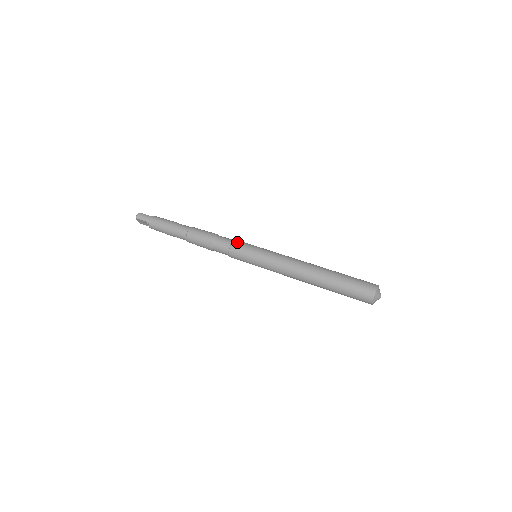
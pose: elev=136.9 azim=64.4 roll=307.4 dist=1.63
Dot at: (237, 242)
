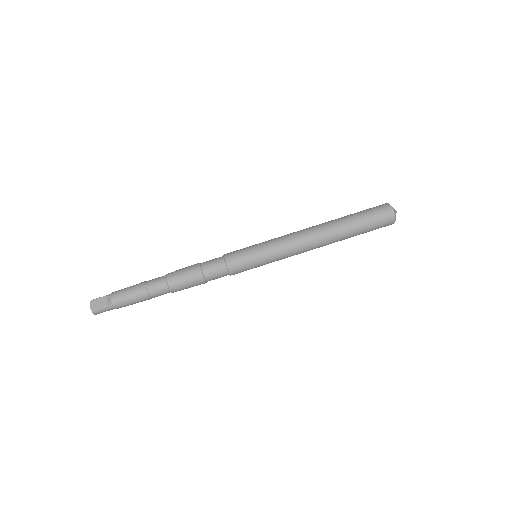
Dot at: (234, 271)
